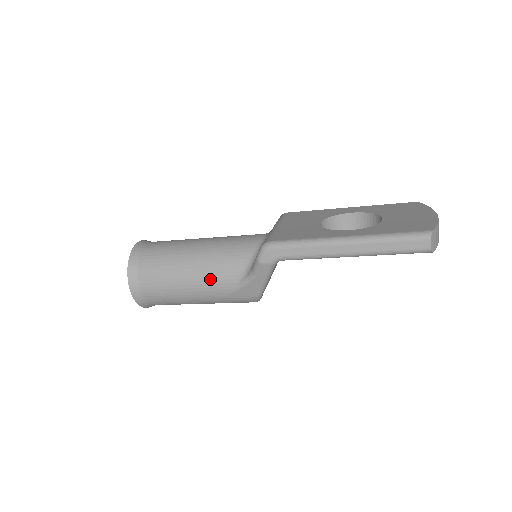
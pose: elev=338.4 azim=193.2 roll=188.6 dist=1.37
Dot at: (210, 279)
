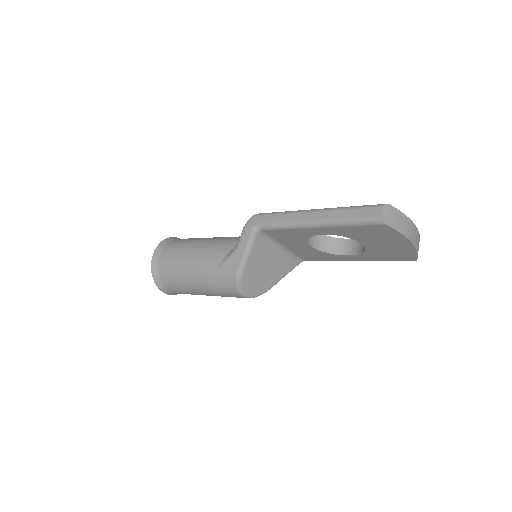
Dot at: (208, 252)
